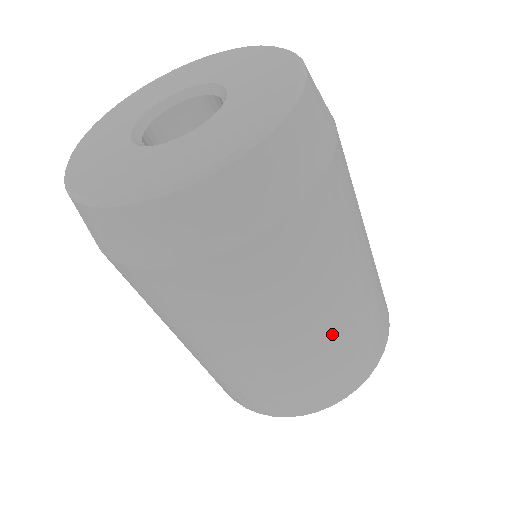
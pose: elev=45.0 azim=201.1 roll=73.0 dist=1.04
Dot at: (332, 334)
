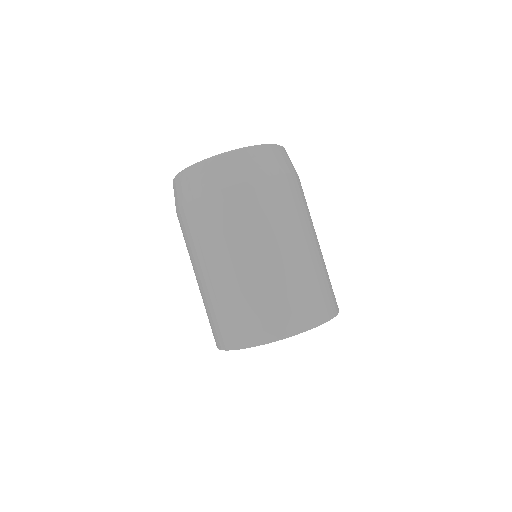
Dot at: (246, 278)
